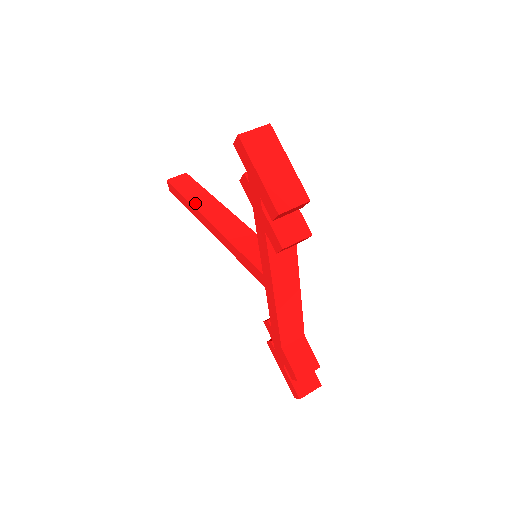
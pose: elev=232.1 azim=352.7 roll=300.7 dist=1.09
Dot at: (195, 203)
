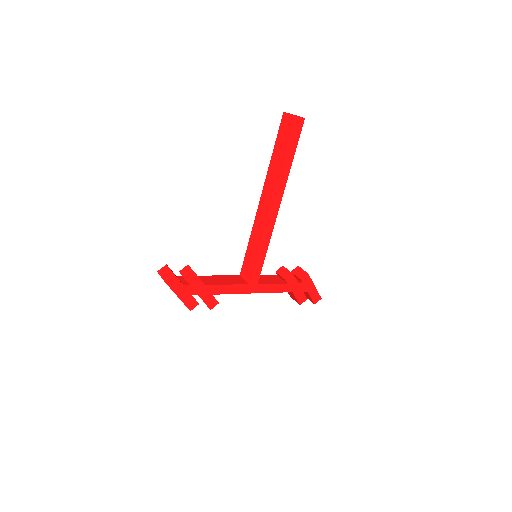
Dot at: (269, 173)
